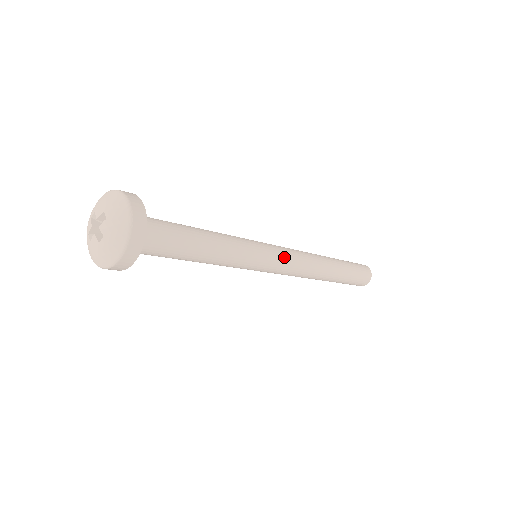
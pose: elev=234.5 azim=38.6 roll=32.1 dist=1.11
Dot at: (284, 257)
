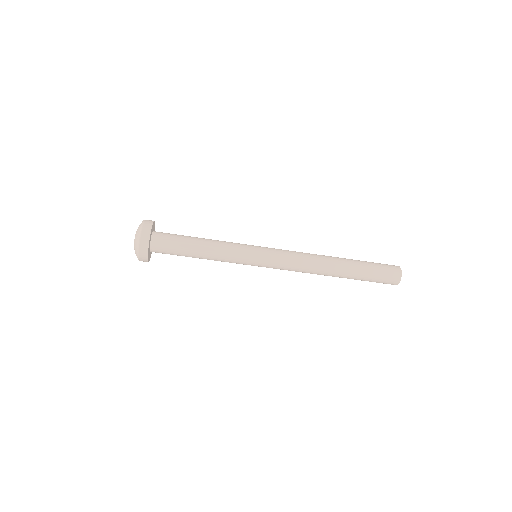
Dot at: (276, 250)
